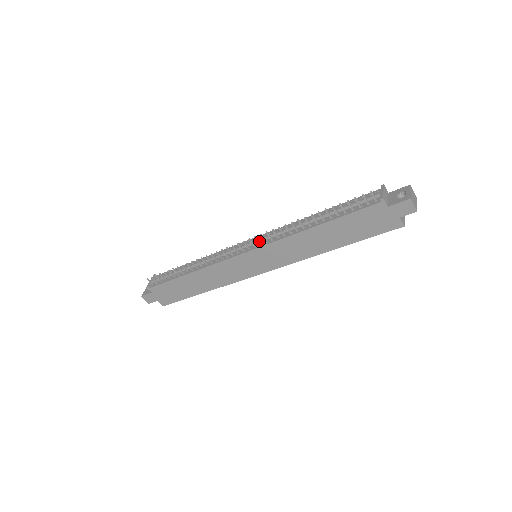
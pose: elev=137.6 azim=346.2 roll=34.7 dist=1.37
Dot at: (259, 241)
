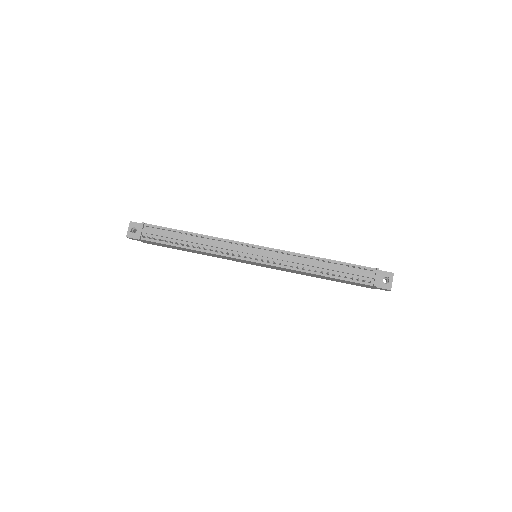
Dot at: (269, 261)
